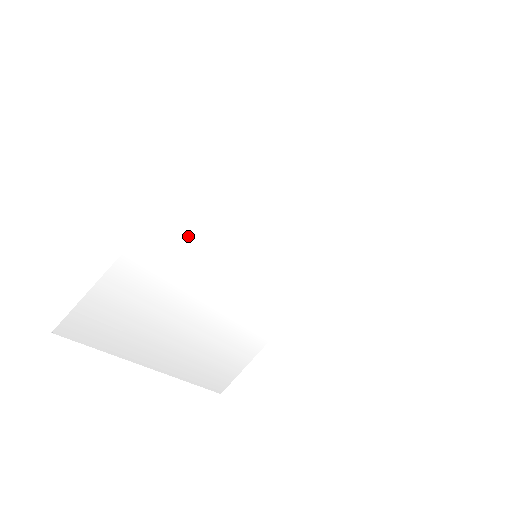
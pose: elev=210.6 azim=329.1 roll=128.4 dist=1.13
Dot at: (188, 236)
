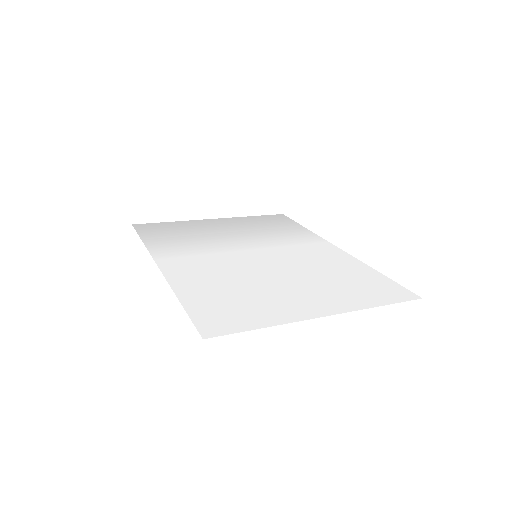
Dot at: (185, 255)
